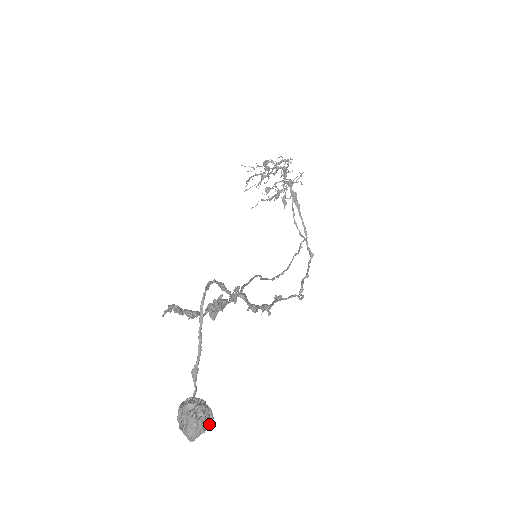
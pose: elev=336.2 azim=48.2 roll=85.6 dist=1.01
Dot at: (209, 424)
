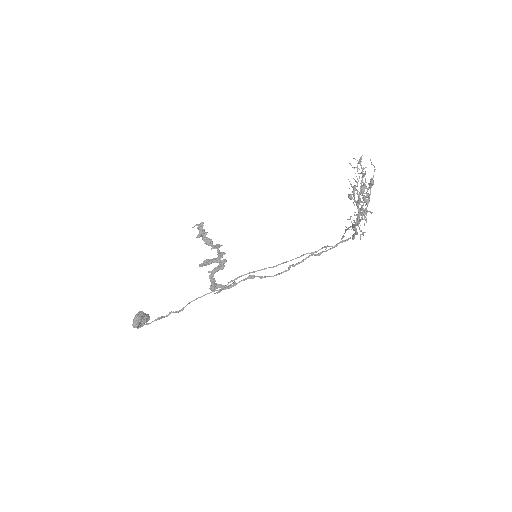
Dot at: occluded
